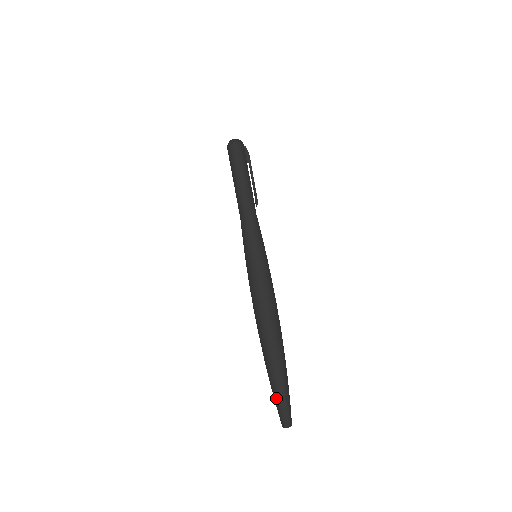
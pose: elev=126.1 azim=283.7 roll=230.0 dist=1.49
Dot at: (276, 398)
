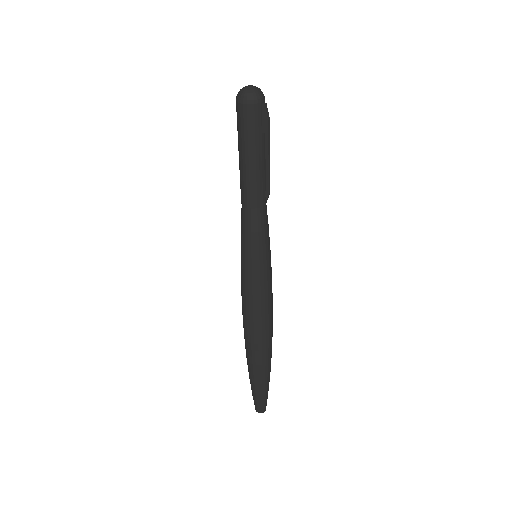
Dot at: (251, 387)
